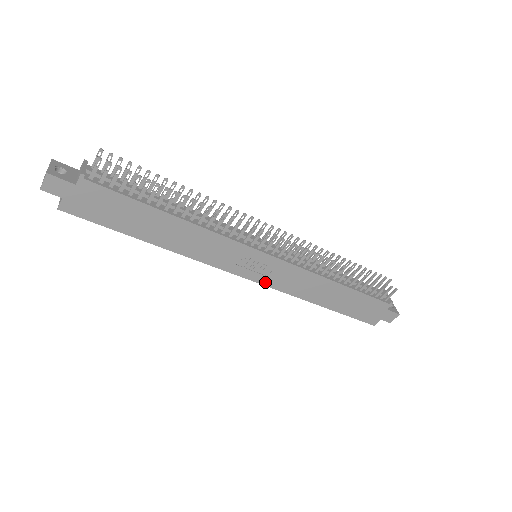
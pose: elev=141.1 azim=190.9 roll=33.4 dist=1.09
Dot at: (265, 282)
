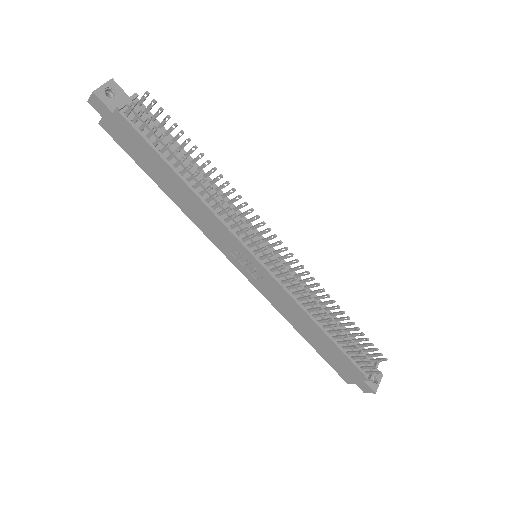
Dot at: (253, 282)
